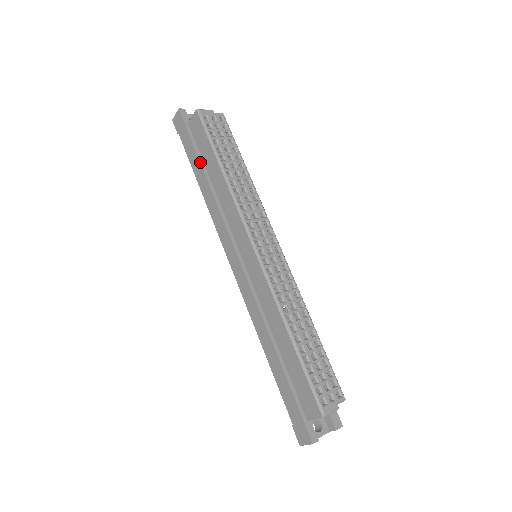
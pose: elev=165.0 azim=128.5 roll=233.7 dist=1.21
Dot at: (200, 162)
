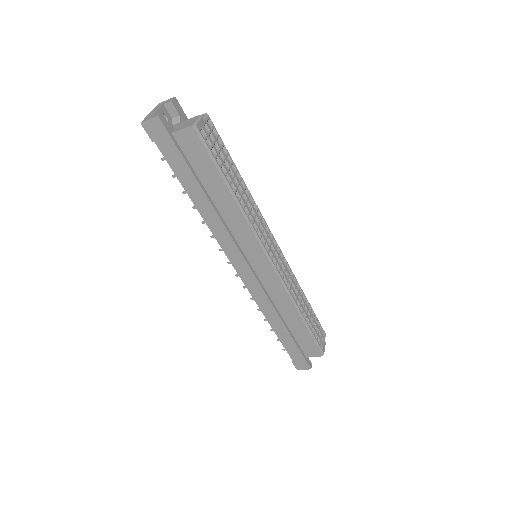
Dot at: (198, 182)
